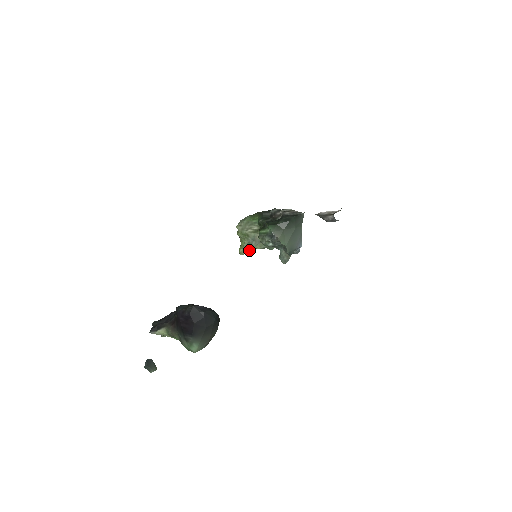
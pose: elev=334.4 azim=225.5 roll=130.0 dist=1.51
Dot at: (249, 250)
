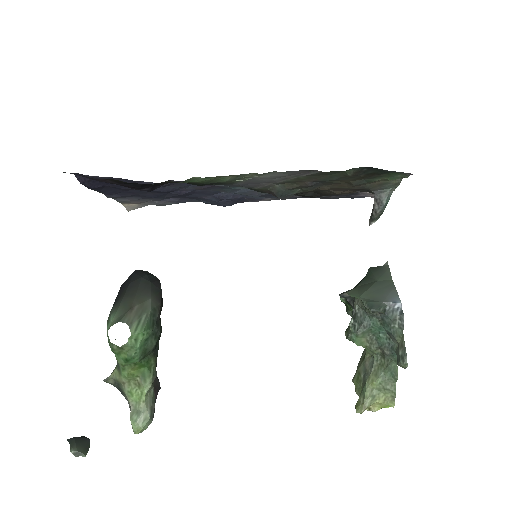
Dot at: (365, 395)
